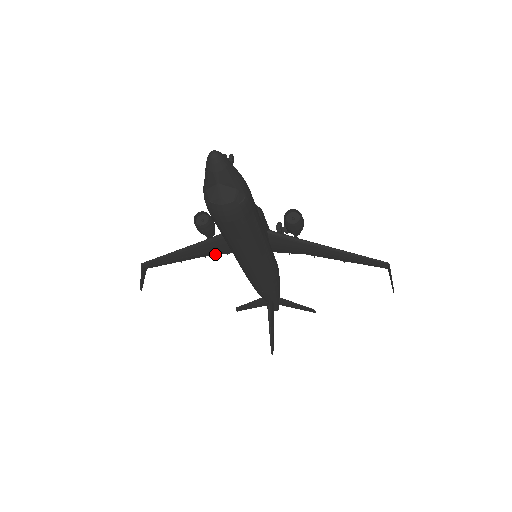
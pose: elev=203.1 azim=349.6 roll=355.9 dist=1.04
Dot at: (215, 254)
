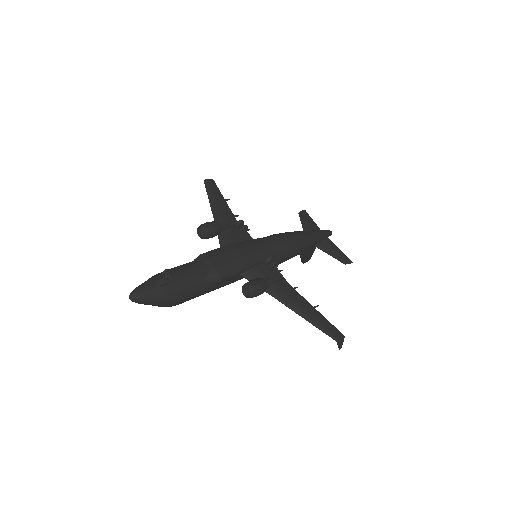
Dot at: occluded
